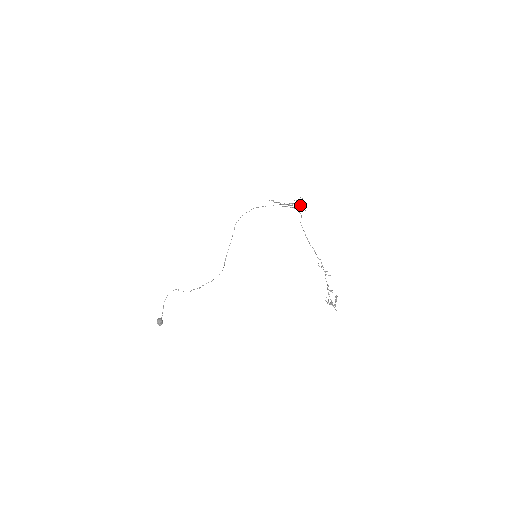
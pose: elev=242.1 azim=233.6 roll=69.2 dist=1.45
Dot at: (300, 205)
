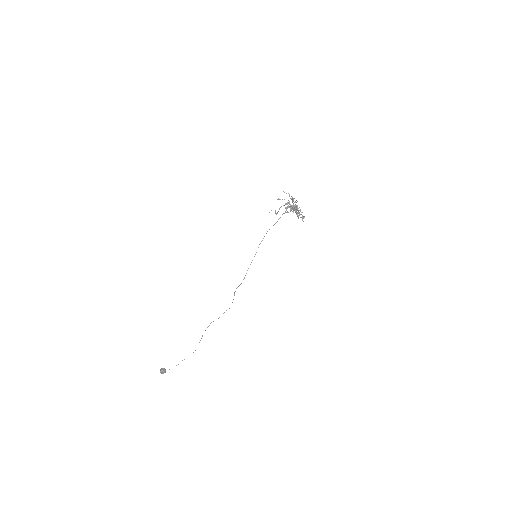
Dot at: occluded
